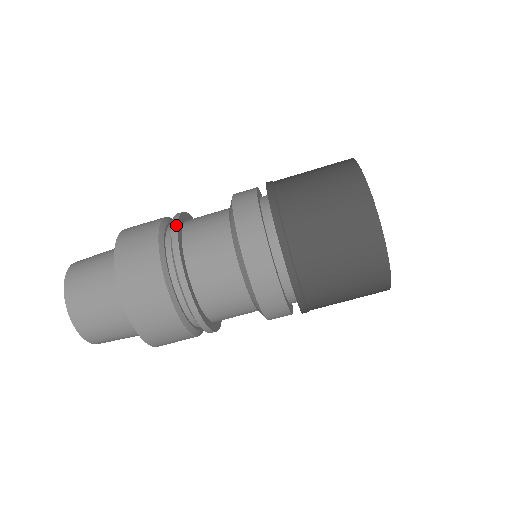
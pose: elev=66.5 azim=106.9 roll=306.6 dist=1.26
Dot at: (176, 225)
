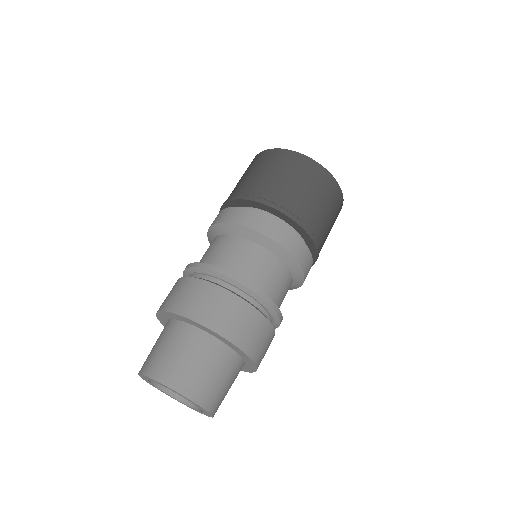
Dot at: (187, 266)
